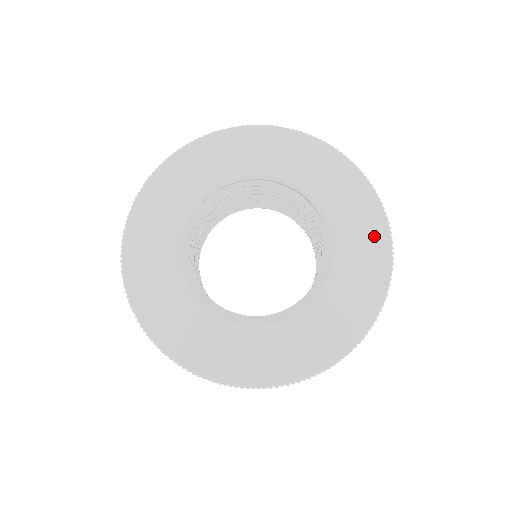
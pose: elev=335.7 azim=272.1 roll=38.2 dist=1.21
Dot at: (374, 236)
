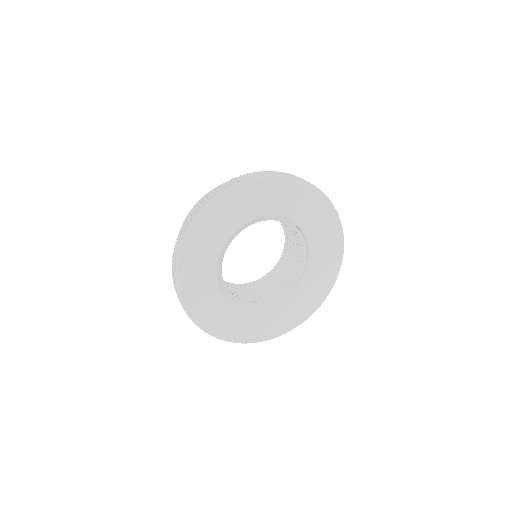
Dot at: (334, 255)
